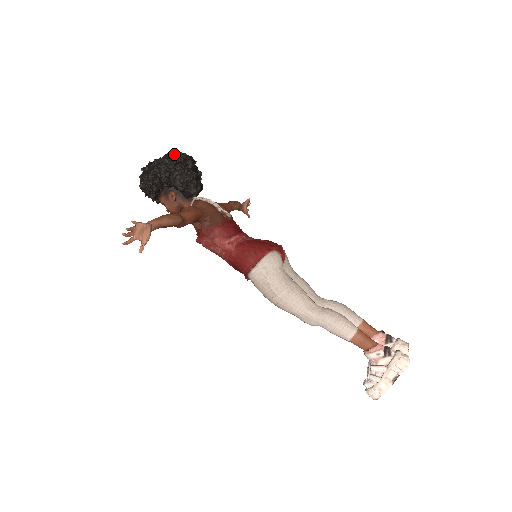
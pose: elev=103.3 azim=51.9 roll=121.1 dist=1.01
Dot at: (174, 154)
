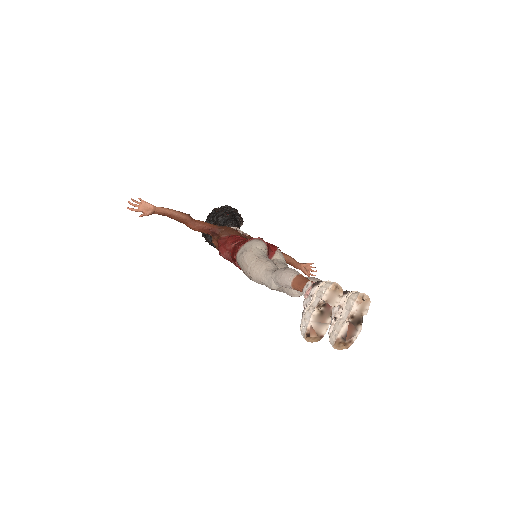
Dot at: occluded
